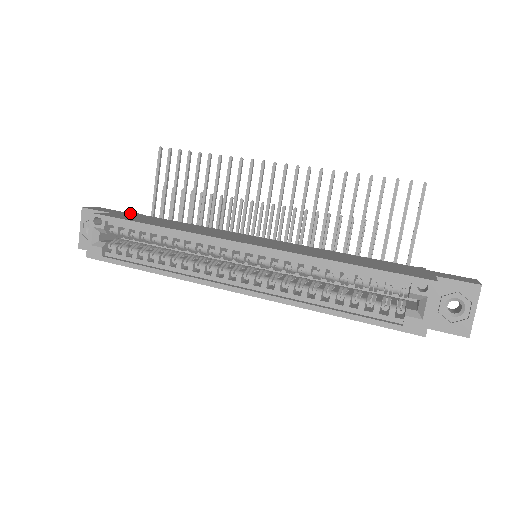
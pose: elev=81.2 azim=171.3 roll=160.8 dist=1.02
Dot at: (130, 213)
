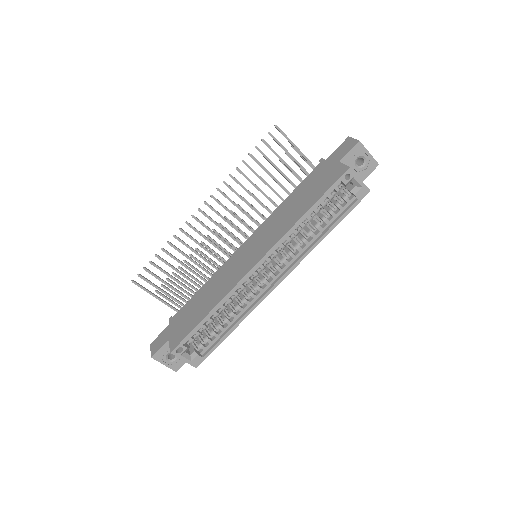
Dot at: (169, 325)
